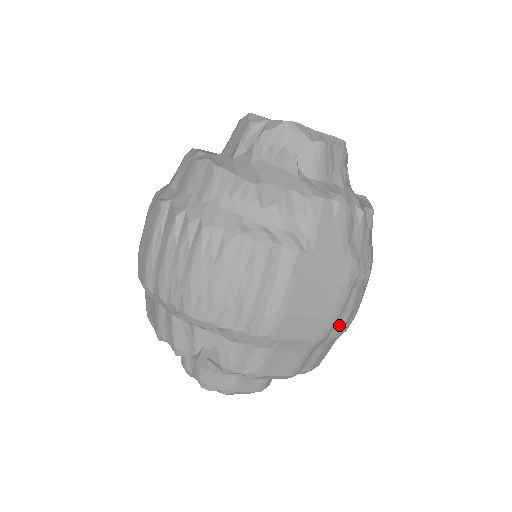
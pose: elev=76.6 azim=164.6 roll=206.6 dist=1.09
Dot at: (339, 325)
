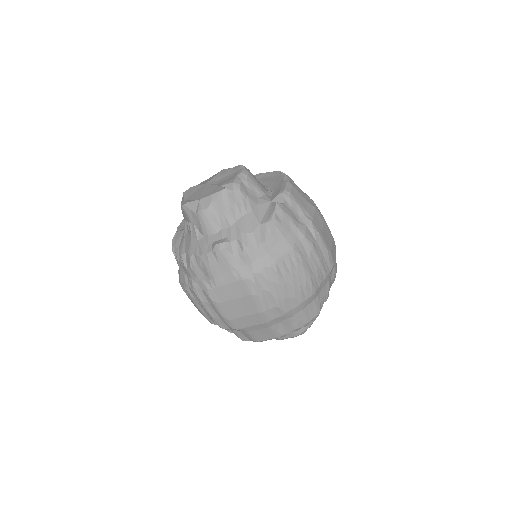
Dot at: (277, 310)
